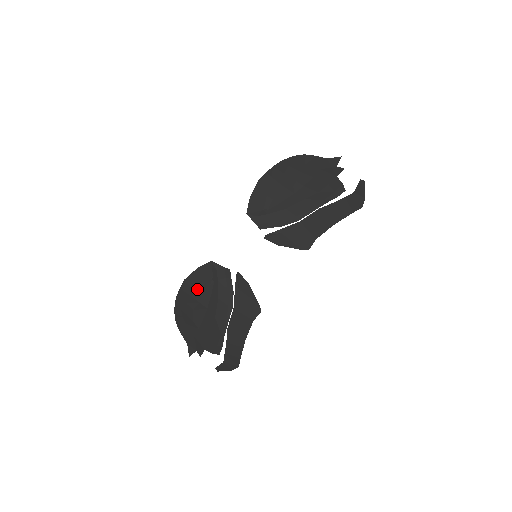
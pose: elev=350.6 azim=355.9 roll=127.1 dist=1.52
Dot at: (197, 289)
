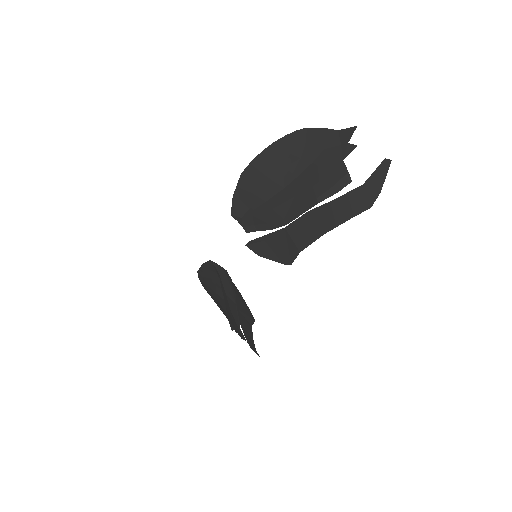
Dot at: (210, 282)
